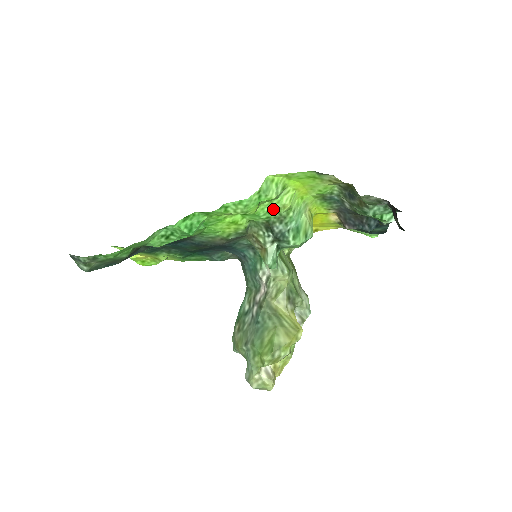
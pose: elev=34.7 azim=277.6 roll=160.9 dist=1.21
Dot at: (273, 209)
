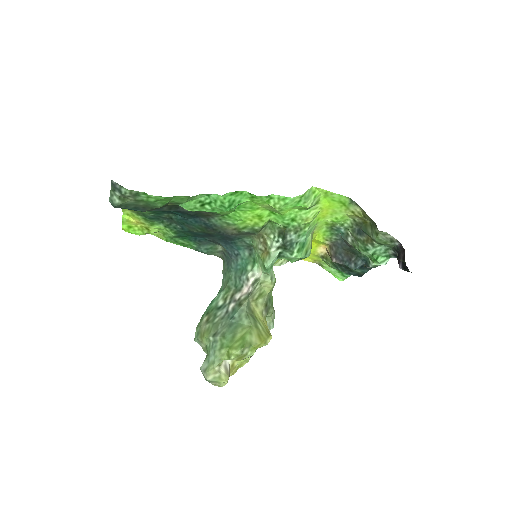
Dot at: (297, 218)
